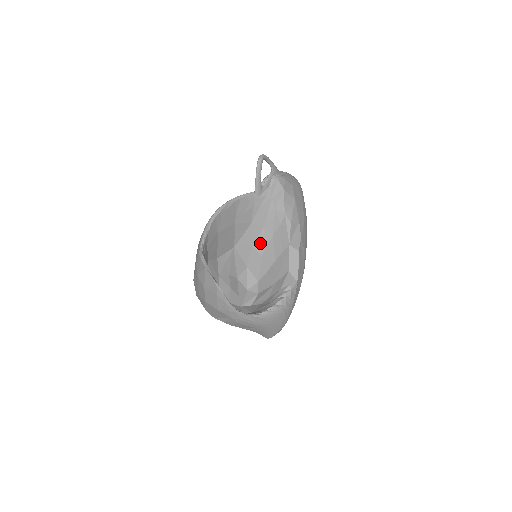
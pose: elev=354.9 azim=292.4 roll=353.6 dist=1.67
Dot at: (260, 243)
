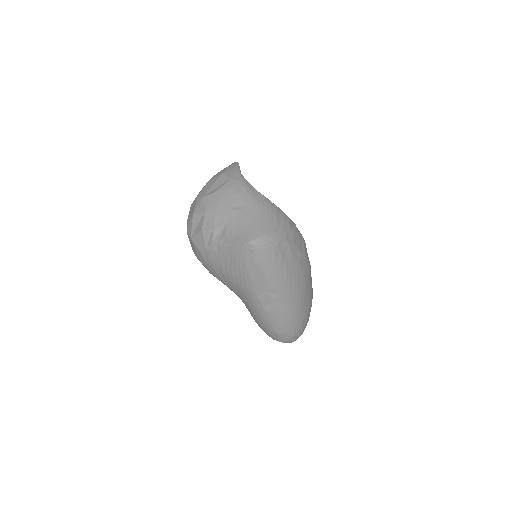
Dot at: occluded
